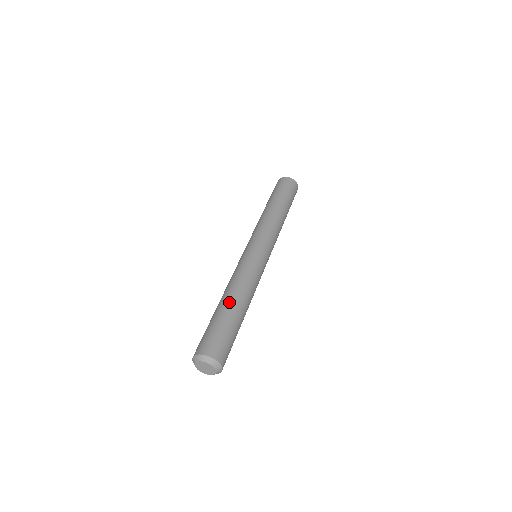
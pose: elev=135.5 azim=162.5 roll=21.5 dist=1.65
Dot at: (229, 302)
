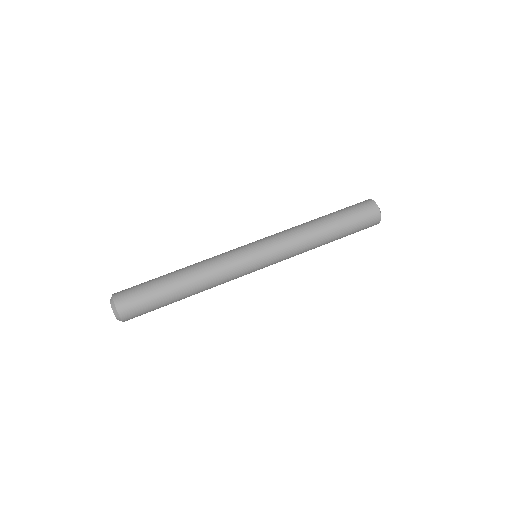
Dot at: (175, 272)
